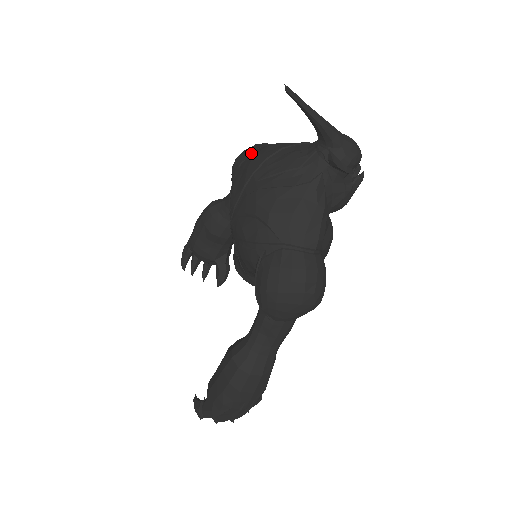
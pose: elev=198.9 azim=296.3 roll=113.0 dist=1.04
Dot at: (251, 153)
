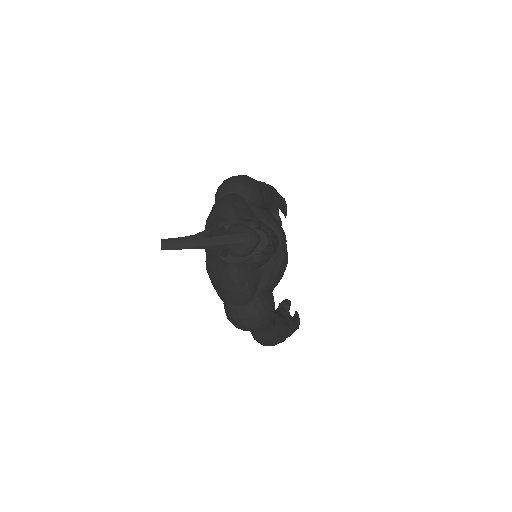
Dot at: (213, 205)
